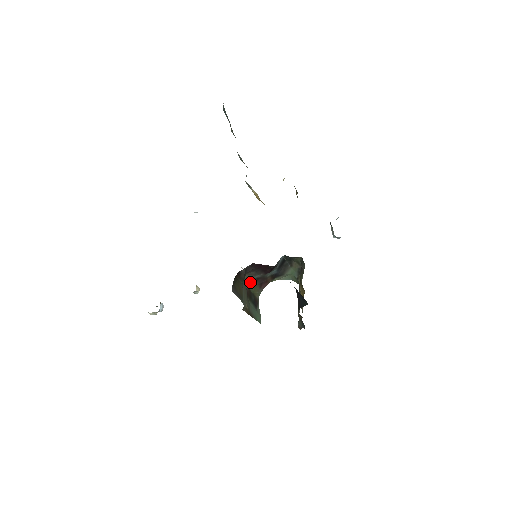
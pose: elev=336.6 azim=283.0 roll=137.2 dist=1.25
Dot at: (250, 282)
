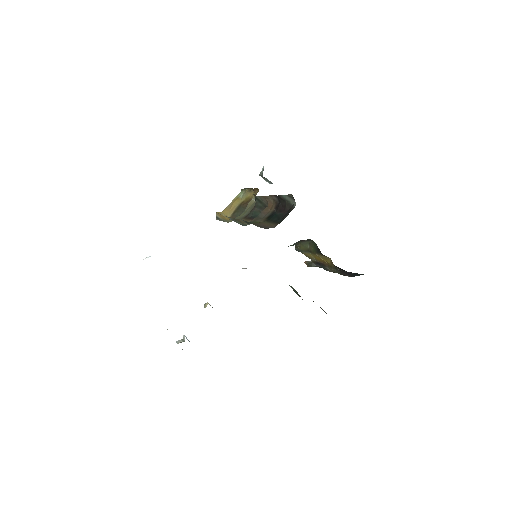
Dot at: occluded
